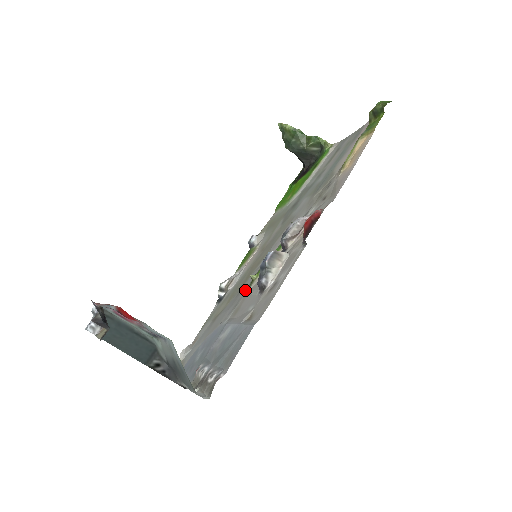
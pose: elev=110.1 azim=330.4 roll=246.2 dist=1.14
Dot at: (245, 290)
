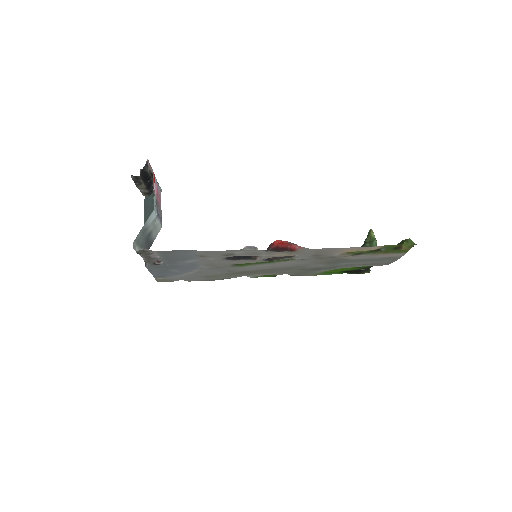
Dot at: (232, 267)
